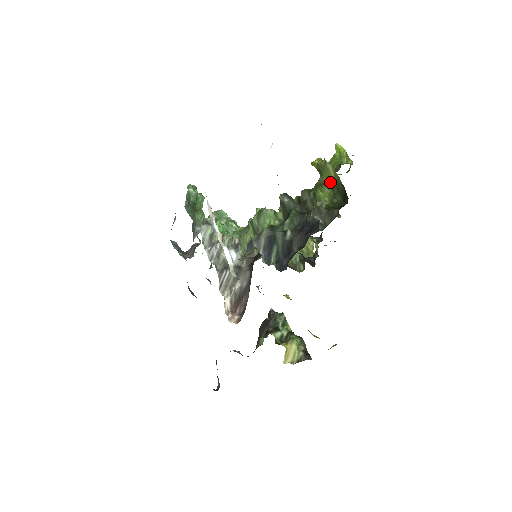
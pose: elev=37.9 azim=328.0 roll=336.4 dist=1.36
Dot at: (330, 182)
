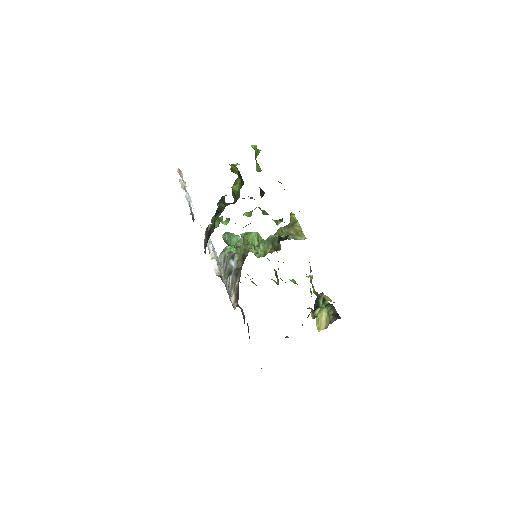
Dot at: occluded
